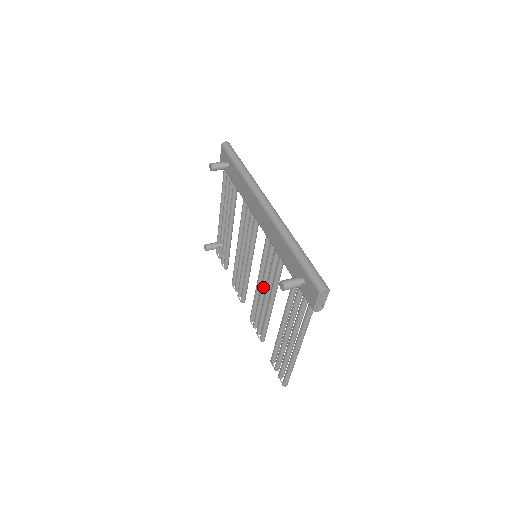
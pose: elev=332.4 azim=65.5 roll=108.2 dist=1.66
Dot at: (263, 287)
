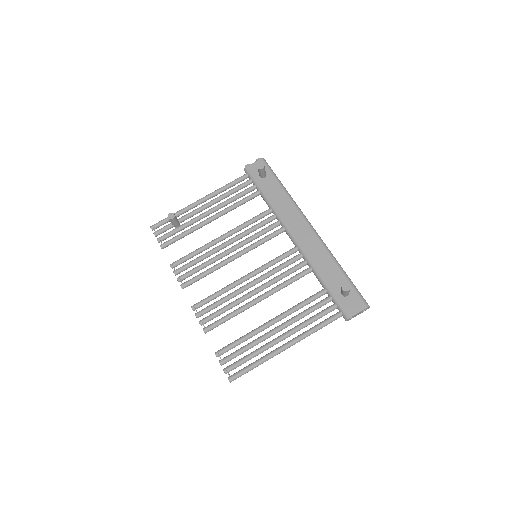
Dot at: (254, 284)
